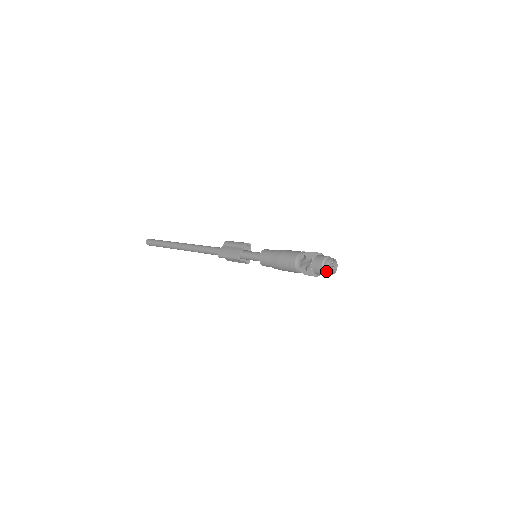
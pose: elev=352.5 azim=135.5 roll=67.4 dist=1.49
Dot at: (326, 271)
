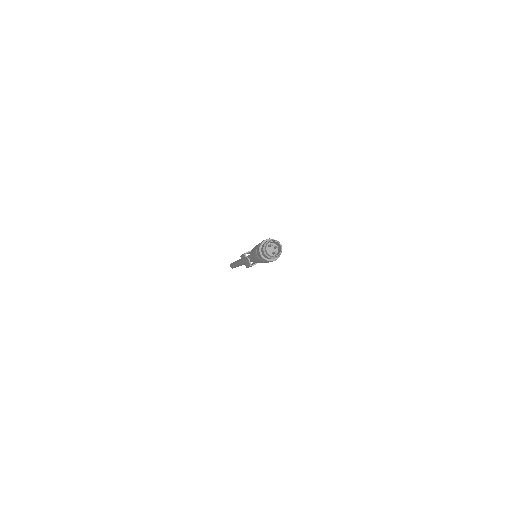
Dot at: (266, 247)
